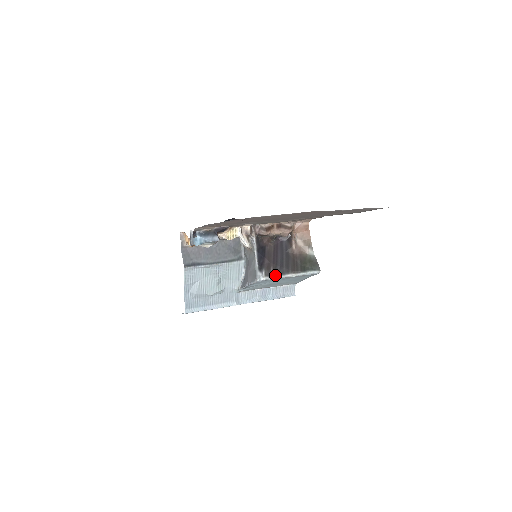
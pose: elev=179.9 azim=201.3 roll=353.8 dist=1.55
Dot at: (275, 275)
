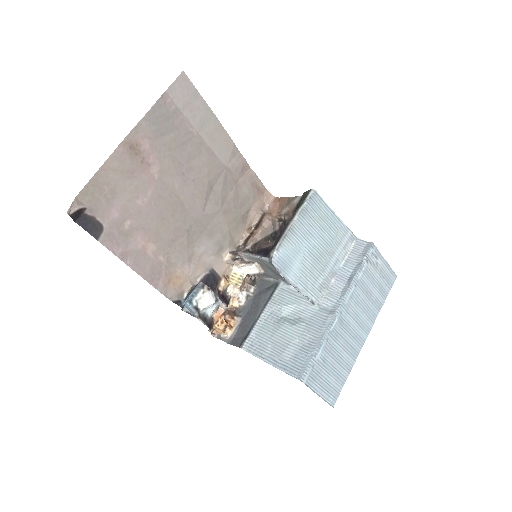
Dot at: (279, 239)
